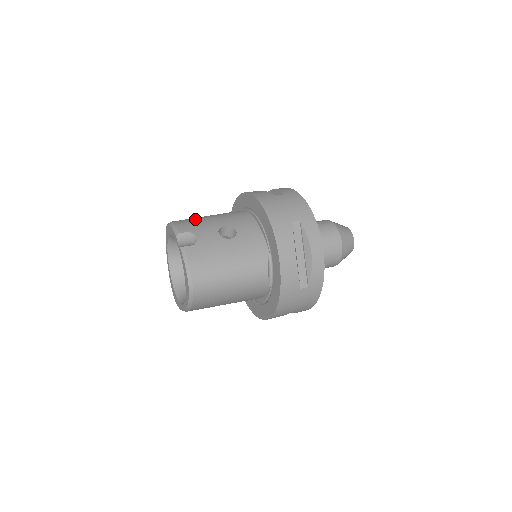
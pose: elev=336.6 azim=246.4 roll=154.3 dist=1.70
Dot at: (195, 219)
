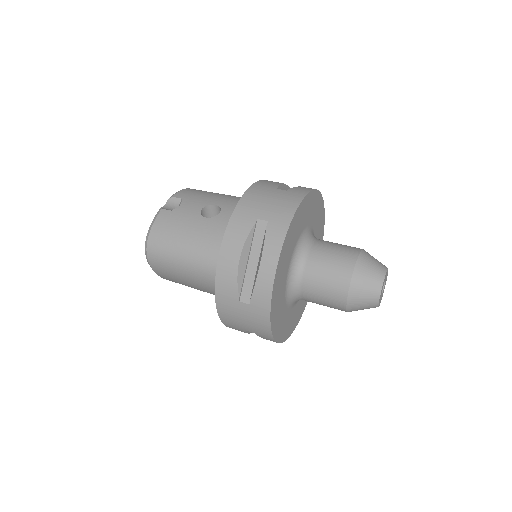
Dot at: (205, 192)
